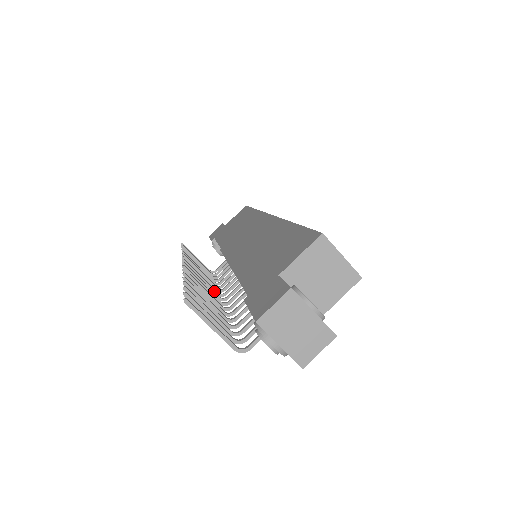
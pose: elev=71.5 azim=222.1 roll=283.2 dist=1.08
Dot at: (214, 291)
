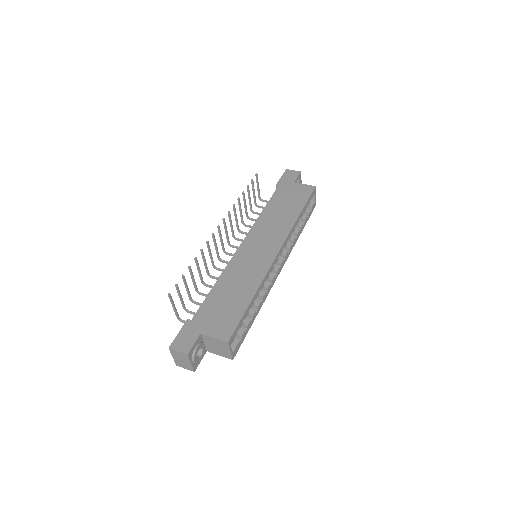
Dot at: (228, 241)
